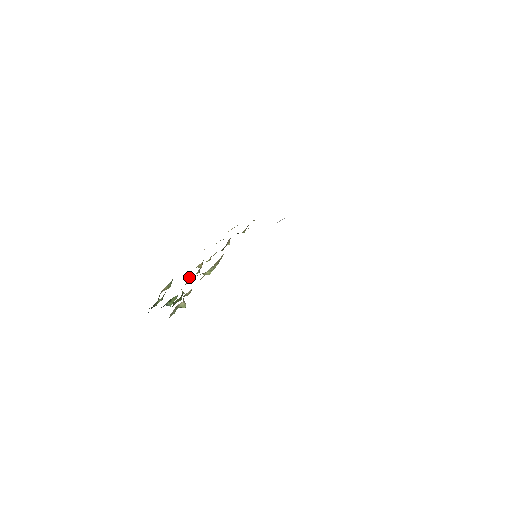
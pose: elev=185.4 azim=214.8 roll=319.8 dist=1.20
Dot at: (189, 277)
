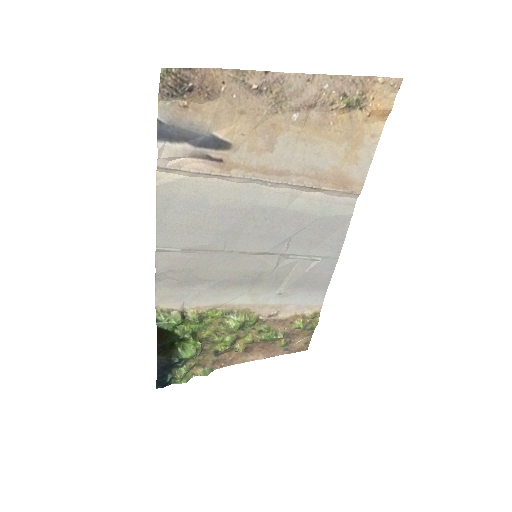
Dot at: (220, 347)
